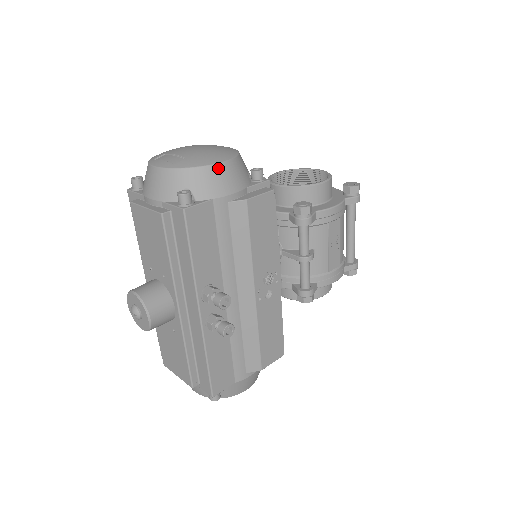
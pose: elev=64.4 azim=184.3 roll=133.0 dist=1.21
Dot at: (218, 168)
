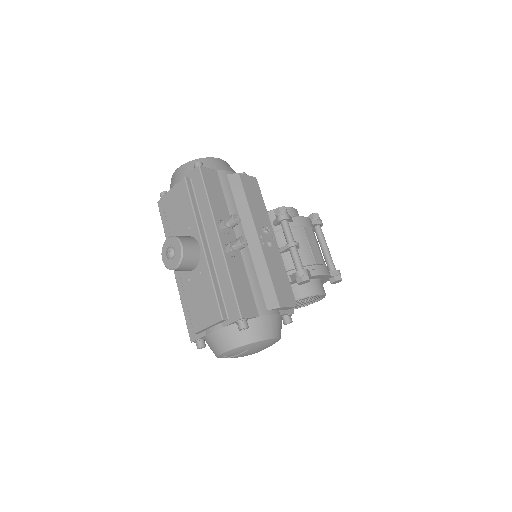
Dot at: (217, 159)
